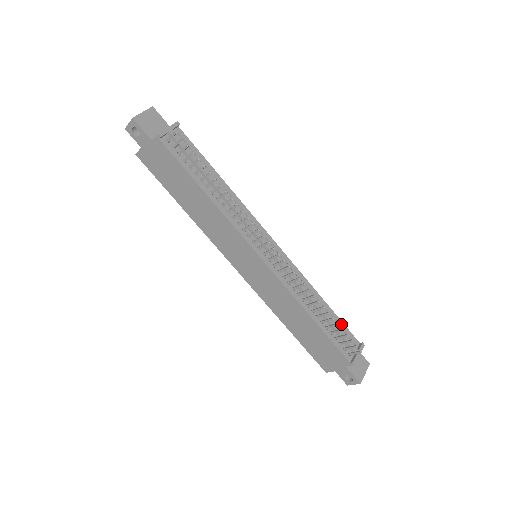
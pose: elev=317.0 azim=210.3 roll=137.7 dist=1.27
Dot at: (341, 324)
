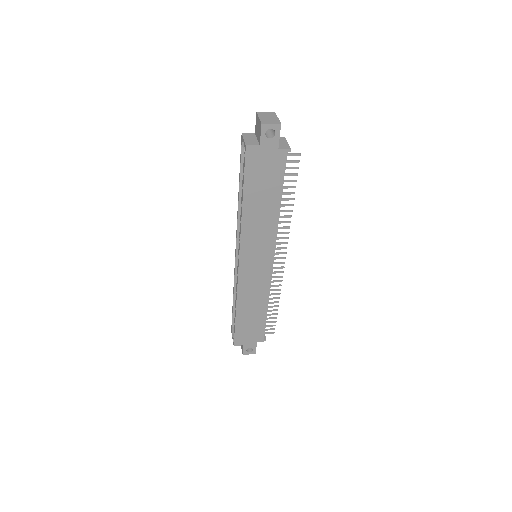
Dot at: occluded
